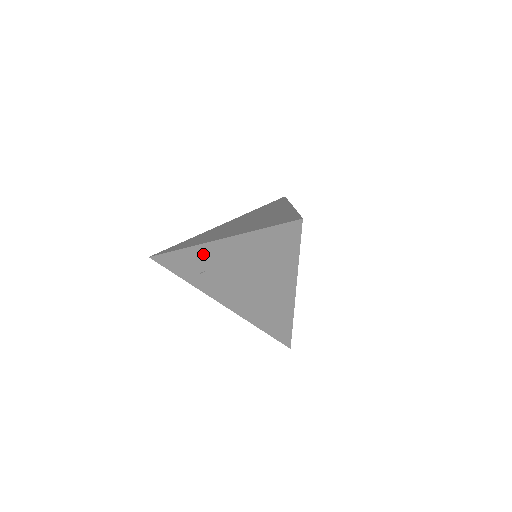
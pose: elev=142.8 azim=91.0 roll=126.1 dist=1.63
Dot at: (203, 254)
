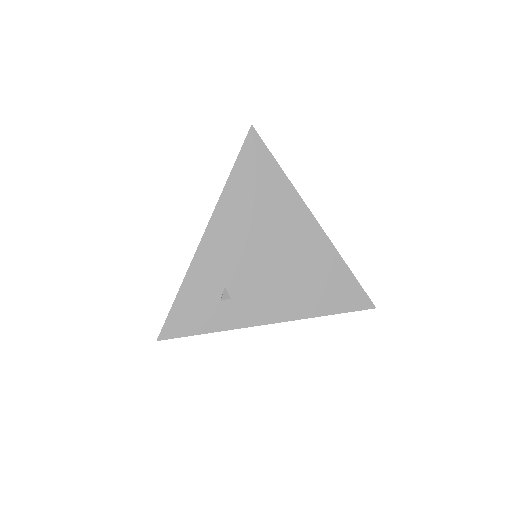
Dot at: (205, 267)
